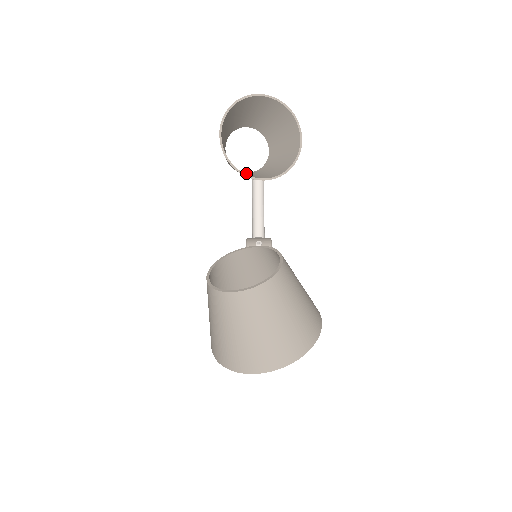
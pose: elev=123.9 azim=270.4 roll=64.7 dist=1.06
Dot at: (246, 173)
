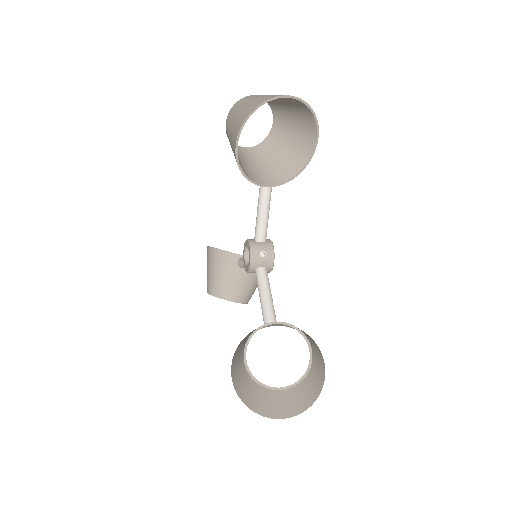
Dot at: (231, 283)
